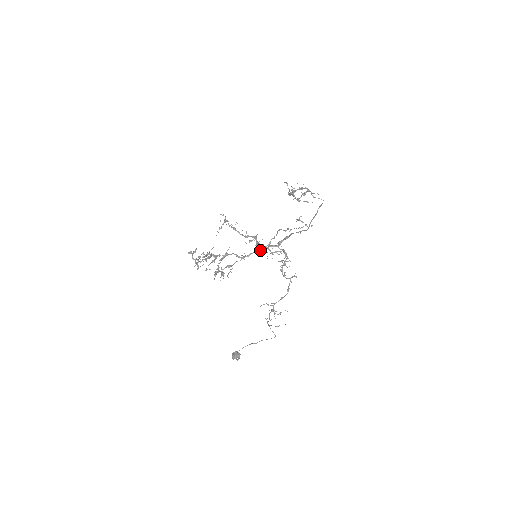
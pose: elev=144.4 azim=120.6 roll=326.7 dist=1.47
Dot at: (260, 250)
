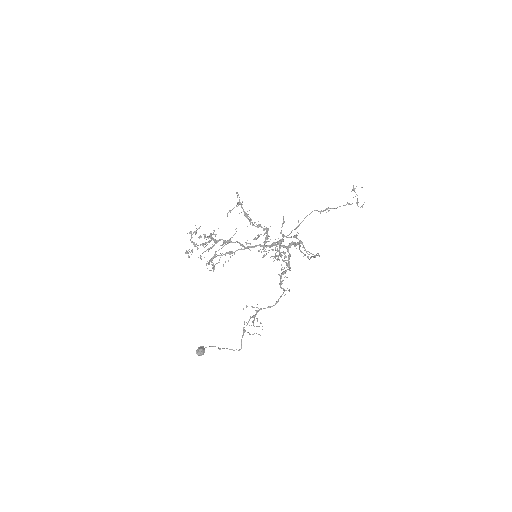
Dot at: (261, 252)
